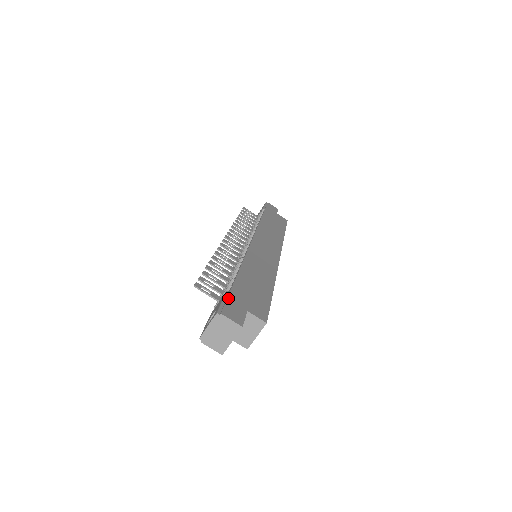
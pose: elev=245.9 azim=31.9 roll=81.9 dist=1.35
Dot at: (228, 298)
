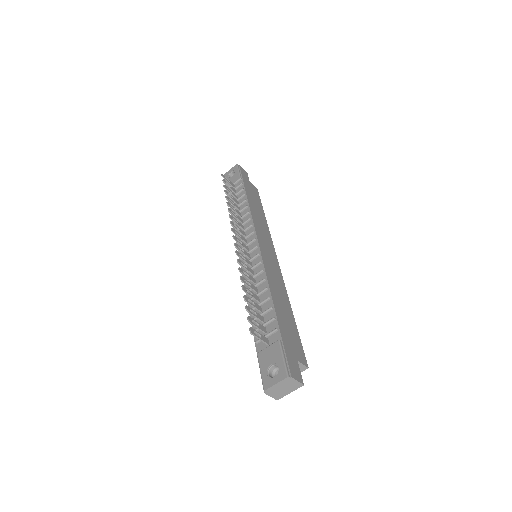
Dot at: (285, 351)
